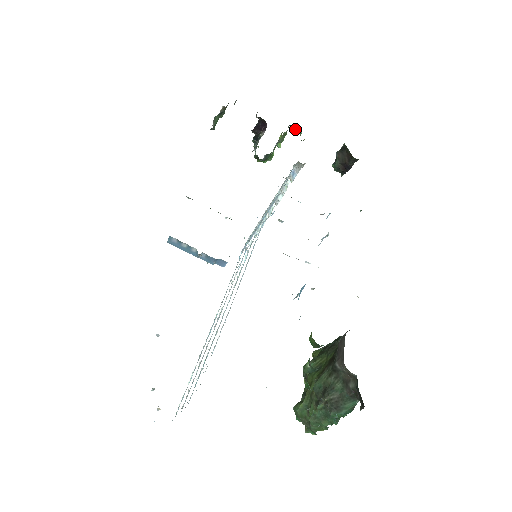
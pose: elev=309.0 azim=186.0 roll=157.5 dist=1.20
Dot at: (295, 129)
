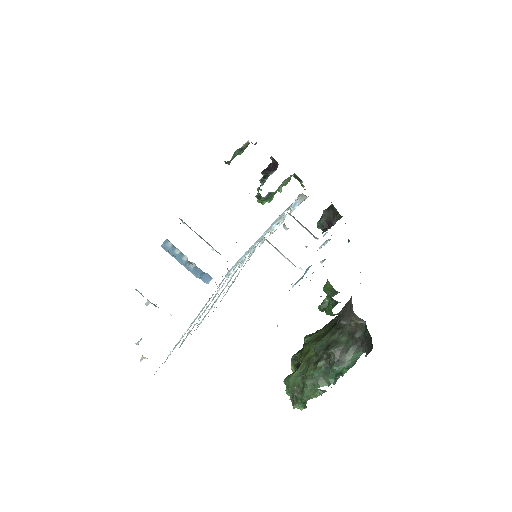
Dot at: (297, 179)
